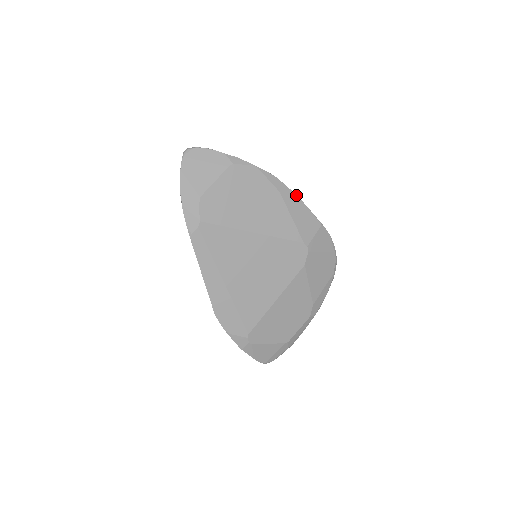
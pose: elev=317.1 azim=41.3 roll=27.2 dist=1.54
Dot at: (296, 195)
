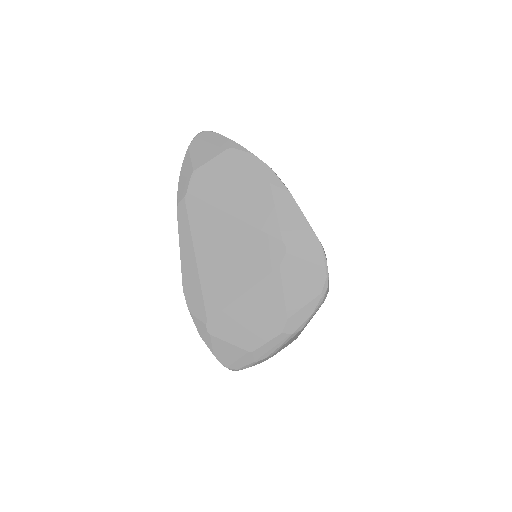
Dot at: (289, 191)
